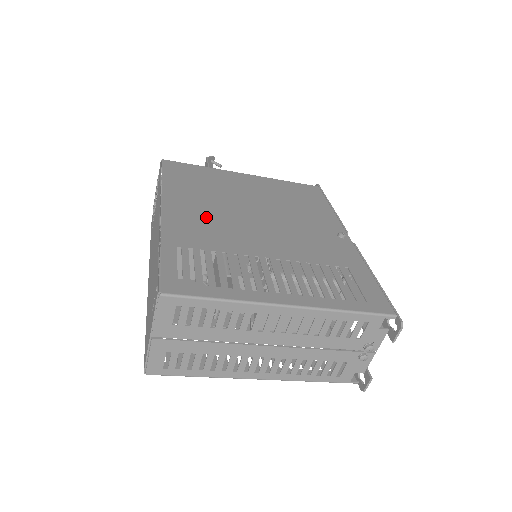
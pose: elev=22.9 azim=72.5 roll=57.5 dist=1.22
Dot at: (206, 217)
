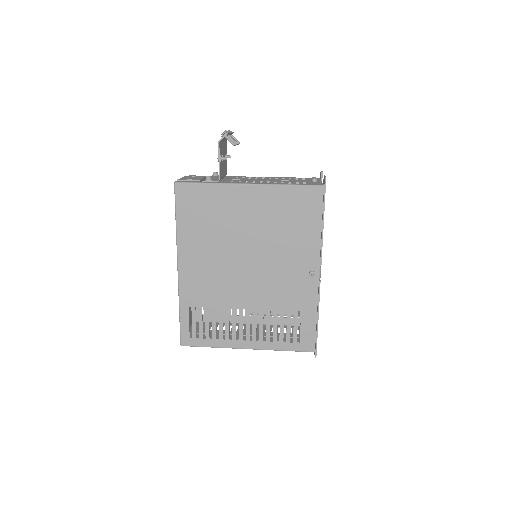
Dot at: (208, 270)
